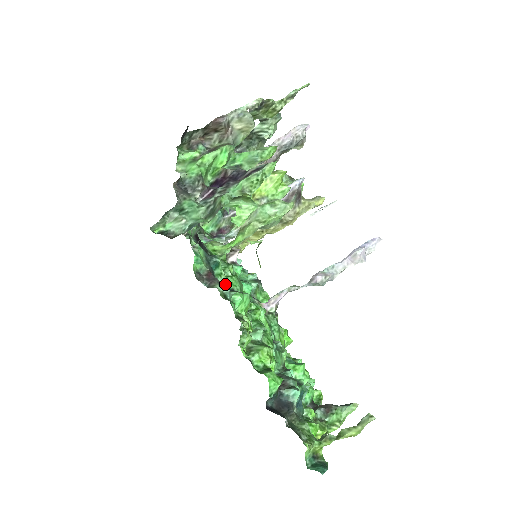
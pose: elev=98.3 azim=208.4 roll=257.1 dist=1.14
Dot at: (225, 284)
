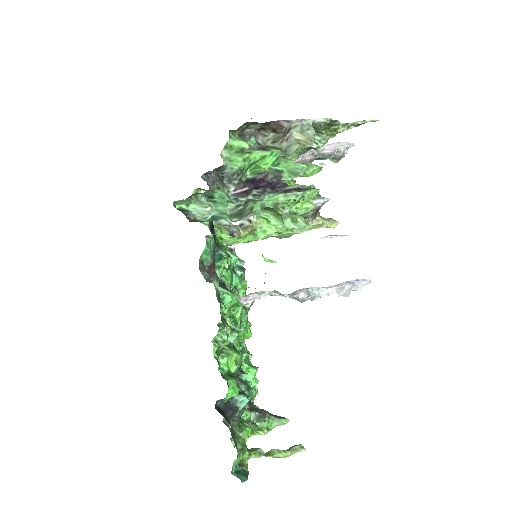
Dot at: (220, 278)
